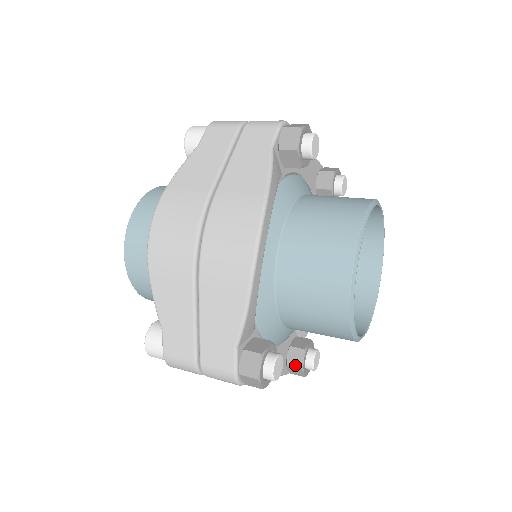
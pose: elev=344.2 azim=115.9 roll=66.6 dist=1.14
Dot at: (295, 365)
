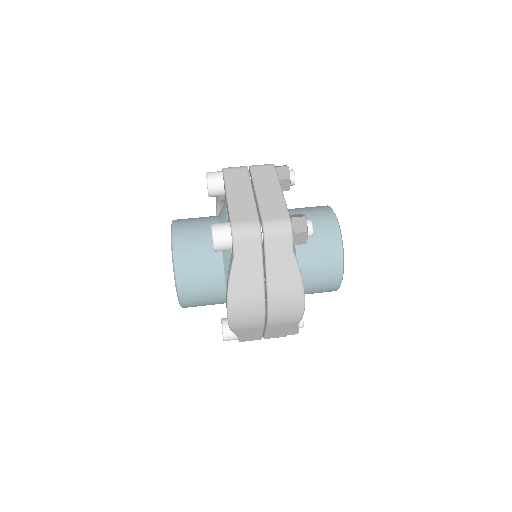
Dot at: occluded
